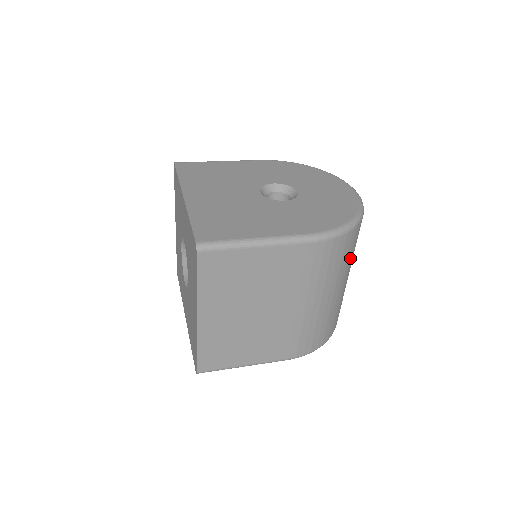
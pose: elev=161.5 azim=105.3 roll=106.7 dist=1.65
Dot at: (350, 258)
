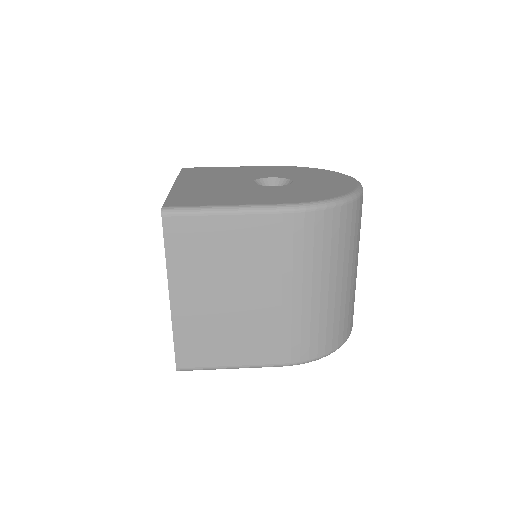
Dot at: (347, 246)
